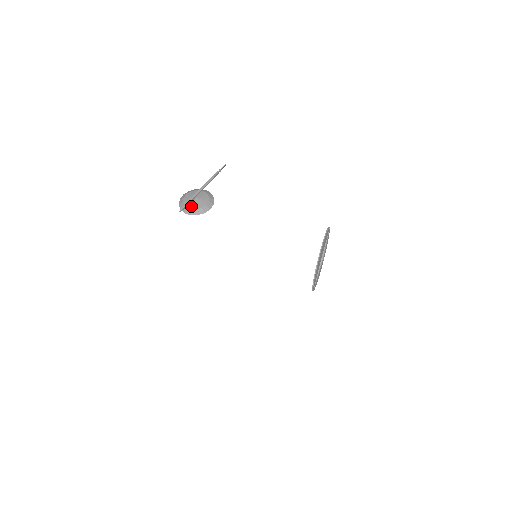
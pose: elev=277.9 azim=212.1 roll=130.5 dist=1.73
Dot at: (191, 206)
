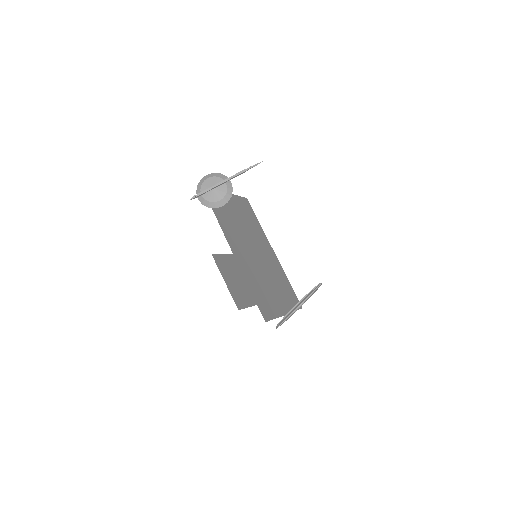
Dot at: (205, 195)
